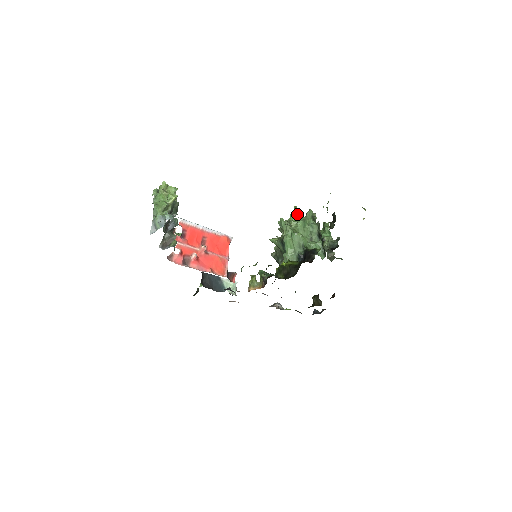
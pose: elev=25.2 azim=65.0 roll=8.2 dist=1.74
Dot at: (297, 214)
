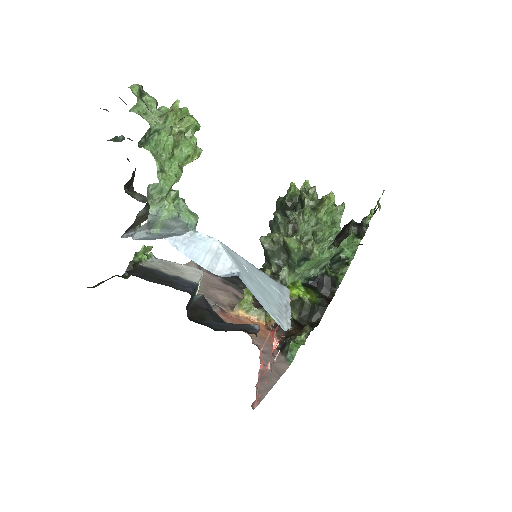
Dot at: (331, 210)
